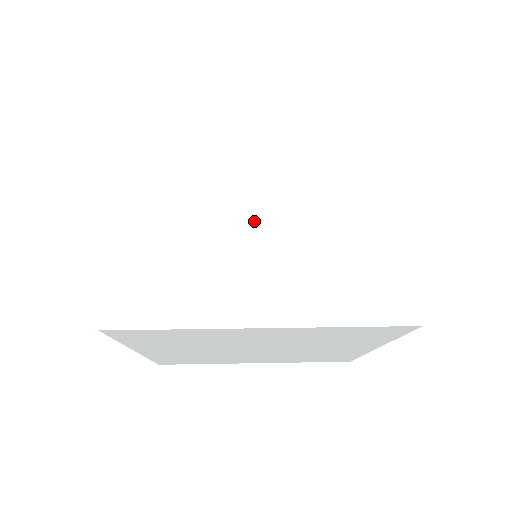
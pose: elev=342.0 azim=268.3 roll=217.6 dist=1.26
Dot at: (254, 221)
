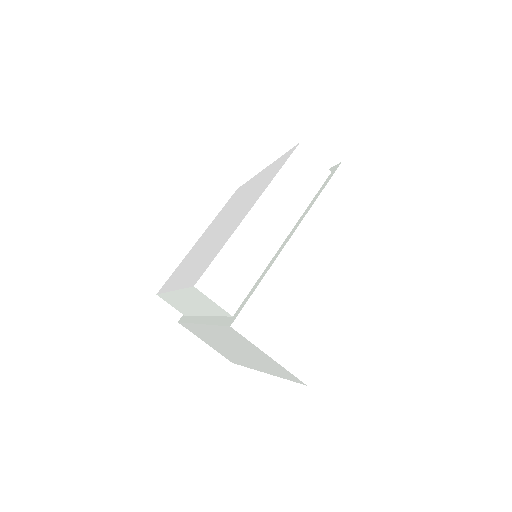
Dot at: (304, 254)
